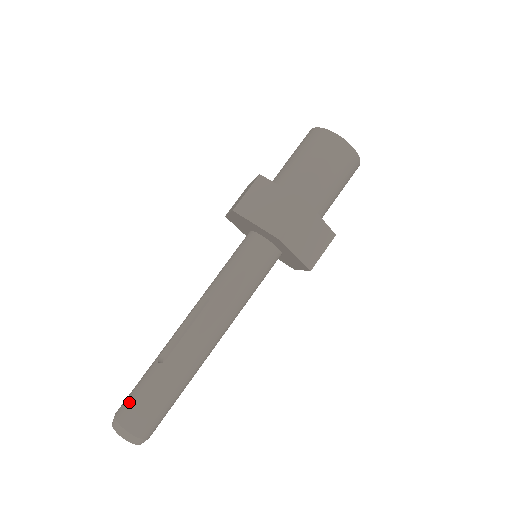
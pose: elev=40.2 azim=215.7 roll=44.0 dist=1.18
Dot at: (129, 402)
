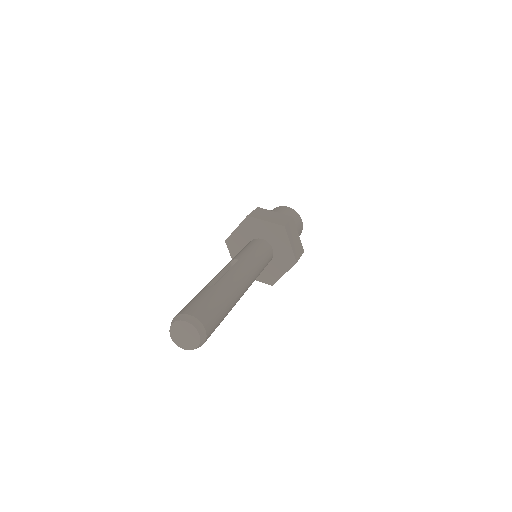
Dot at: (191, 304)
